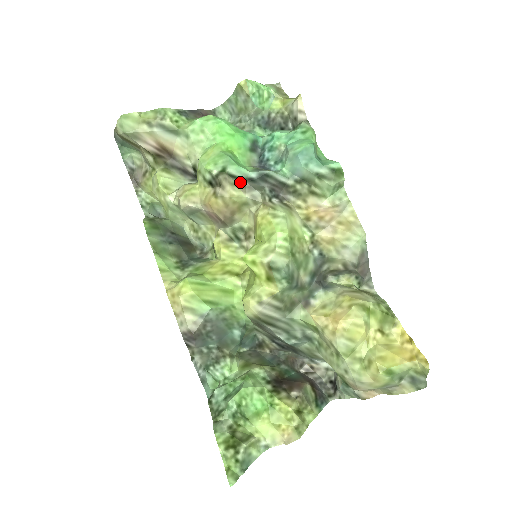
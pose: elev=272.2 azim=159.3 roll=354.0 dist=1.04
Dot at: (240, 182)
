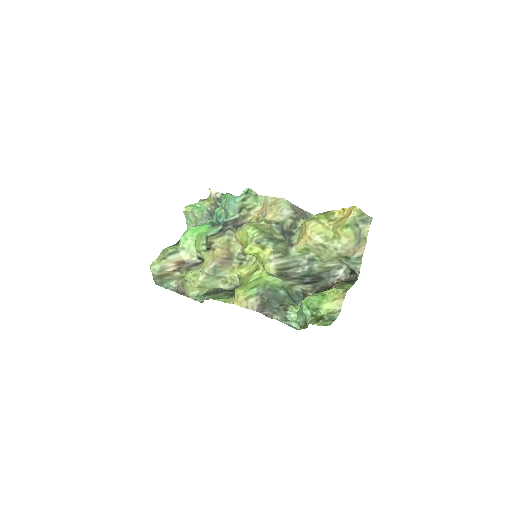
Dot at: (218, 235)
